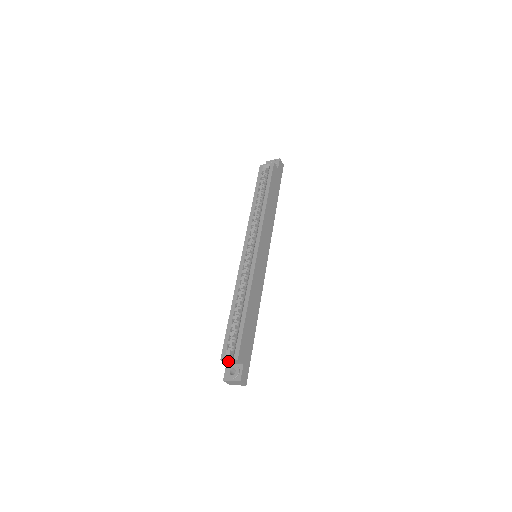
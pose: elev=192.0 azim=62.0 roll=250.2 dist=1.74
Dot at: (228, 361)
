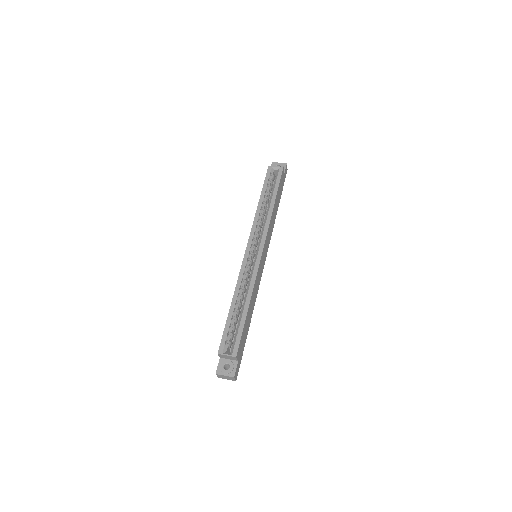
Dot at: (224, 356)
